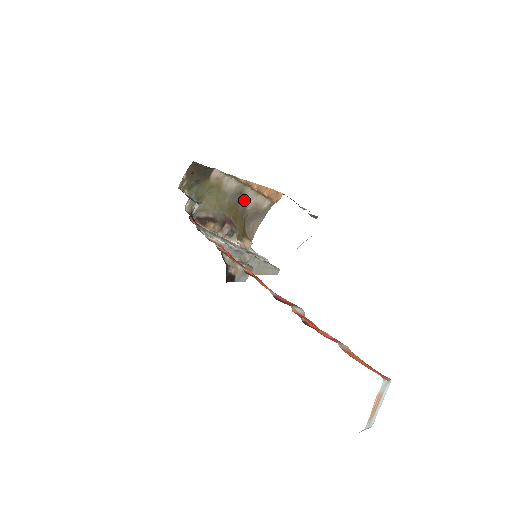
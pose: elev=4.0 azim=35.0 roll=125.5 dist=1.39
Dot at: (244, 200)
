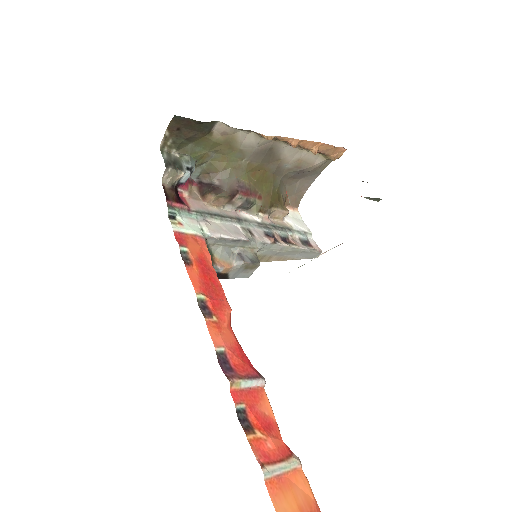
Dot at: (278, 157)
